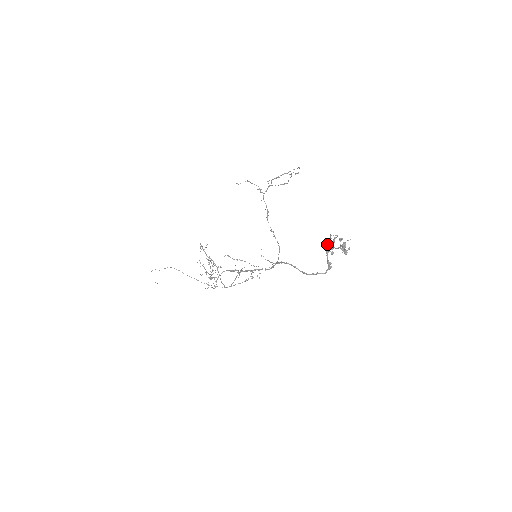
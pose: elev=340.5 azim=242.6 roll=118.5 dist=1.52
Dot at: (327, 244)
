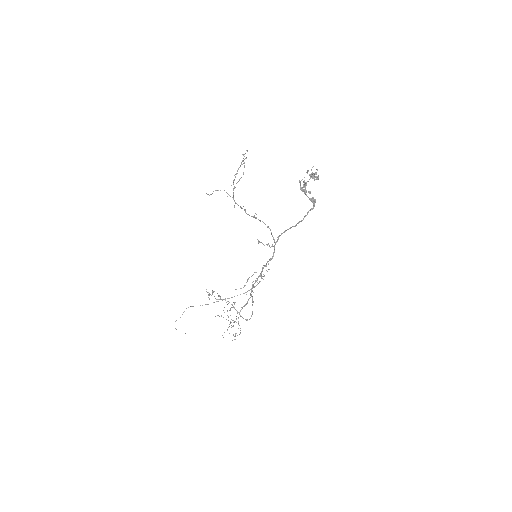
Dot at: (301, 189)
